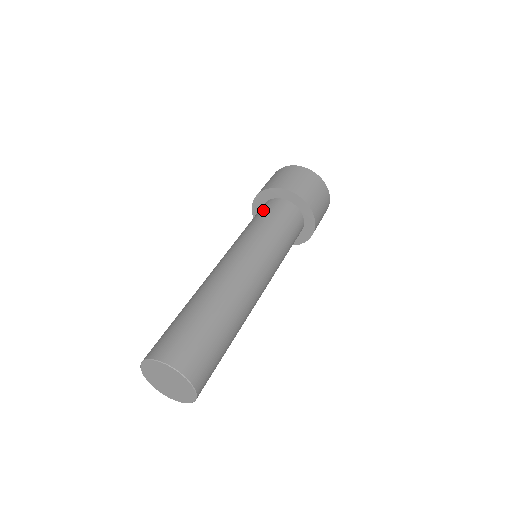
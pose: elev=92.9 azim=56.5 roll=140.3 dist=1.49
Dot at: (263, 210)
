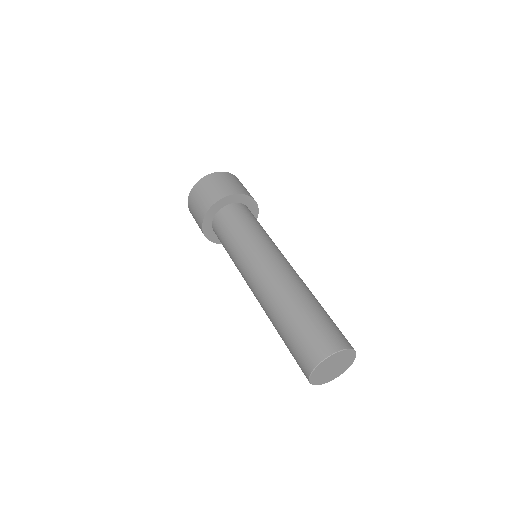
Dot at: (222, 227)
